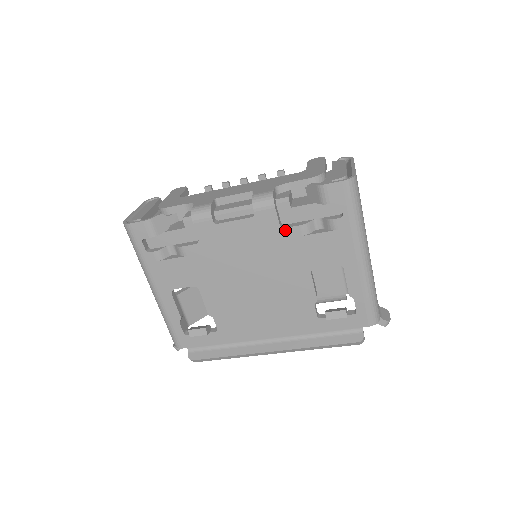
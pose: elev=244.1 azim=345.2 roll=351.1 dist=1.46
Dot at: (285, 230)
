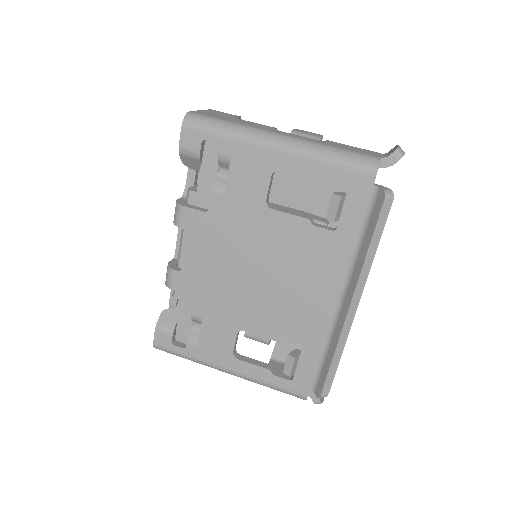
Dot at: (211, 209)
